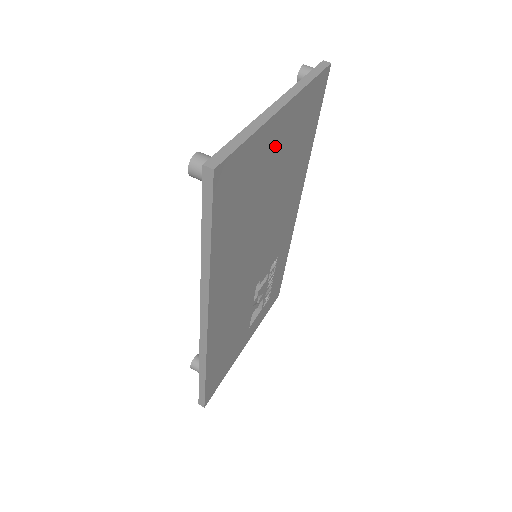
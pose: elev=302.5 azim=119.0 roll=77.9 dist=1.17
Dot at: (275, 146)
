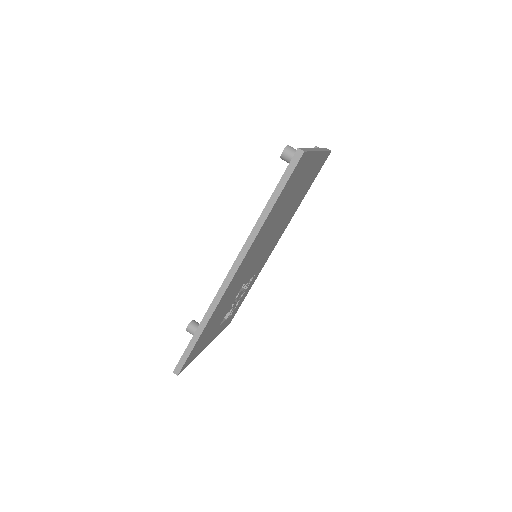
Dot at: (306, 174)
